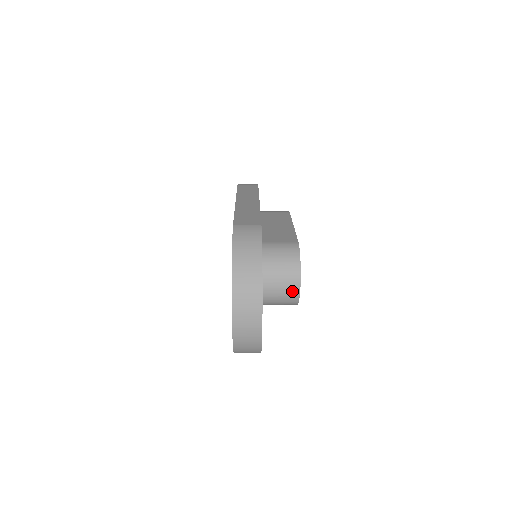
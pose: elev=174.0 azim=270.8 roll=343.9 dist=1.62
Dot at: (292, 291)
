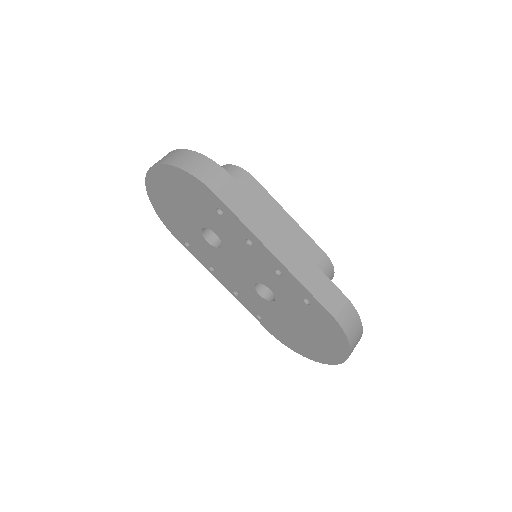
Dot at: occluded
